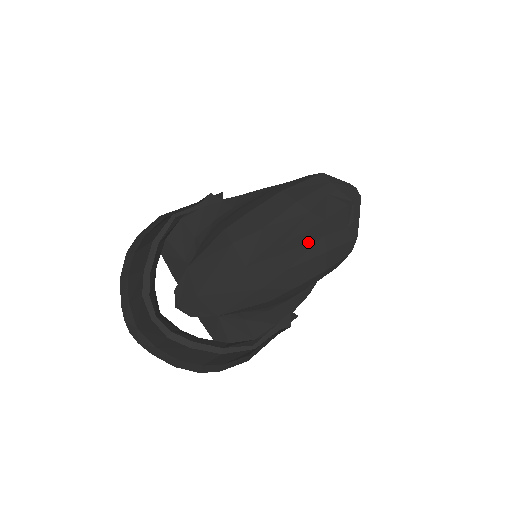
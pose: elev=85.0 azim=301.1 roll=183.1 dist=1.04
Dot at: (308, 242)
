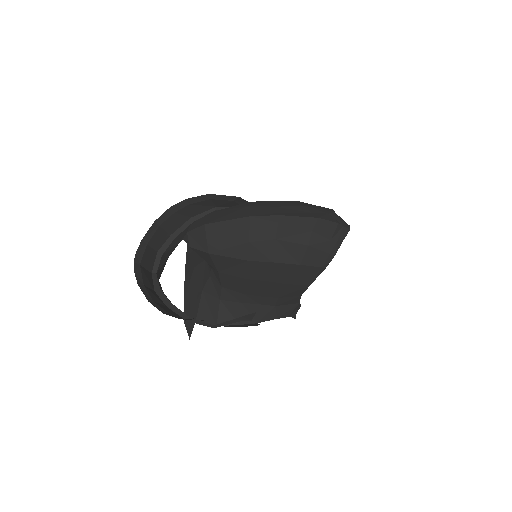
Dot at: (299, 227)
